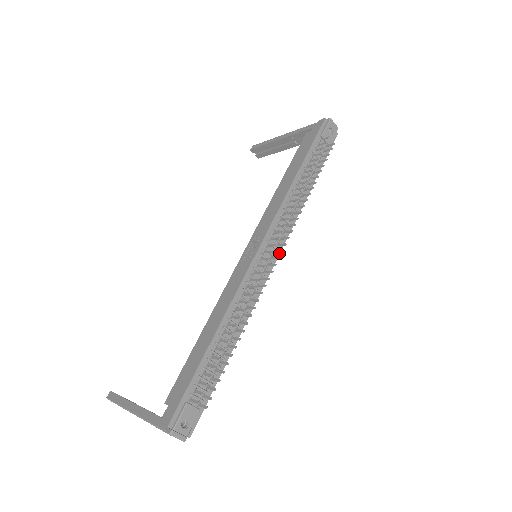
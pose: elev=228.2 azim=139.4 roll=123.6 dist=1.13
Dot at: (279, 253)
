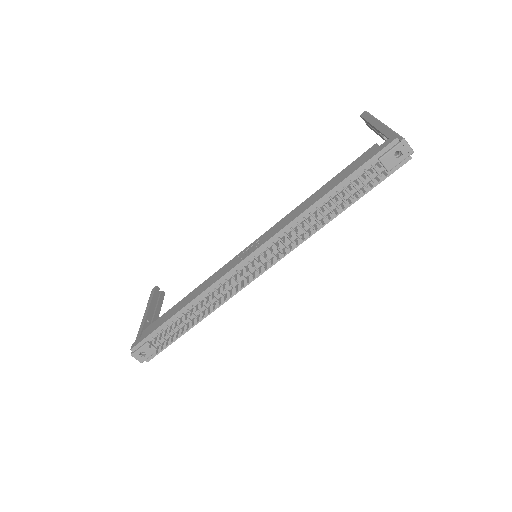
Dot at: (272, 265)
